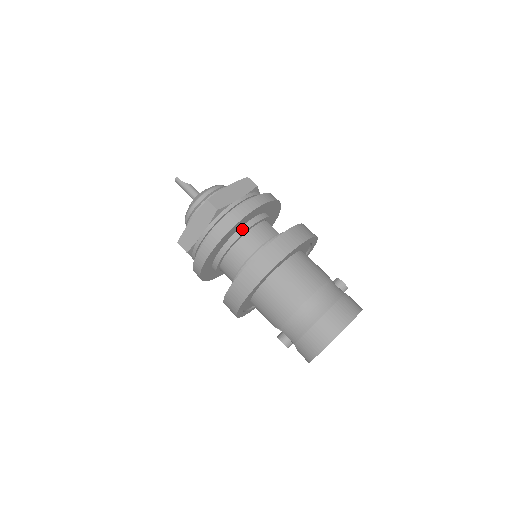
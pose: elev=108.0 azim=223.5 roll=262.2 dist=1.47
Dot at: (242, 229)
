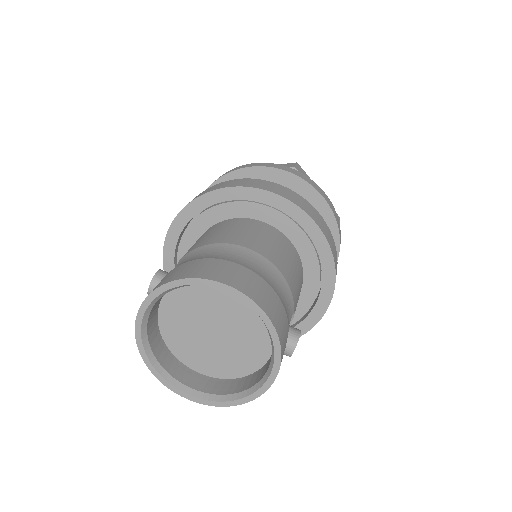
Dot at: occluded
